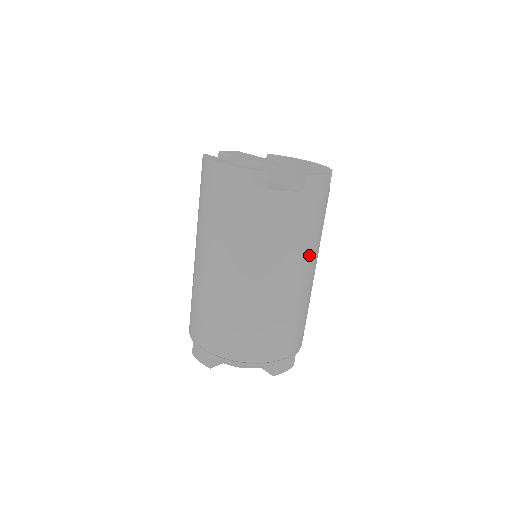
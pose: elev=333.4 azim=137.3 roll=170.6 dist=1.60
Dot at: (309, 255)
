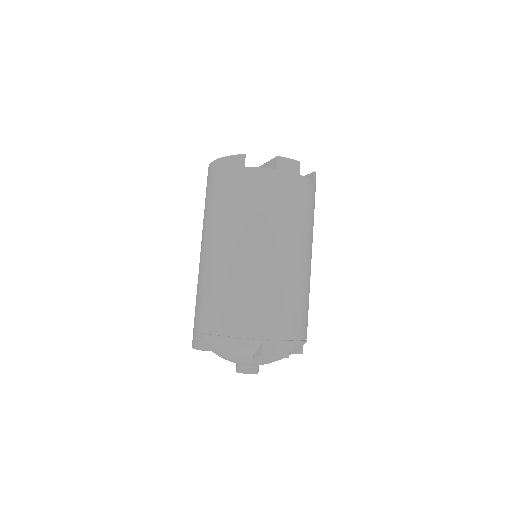
Dot at: (291, 231)
